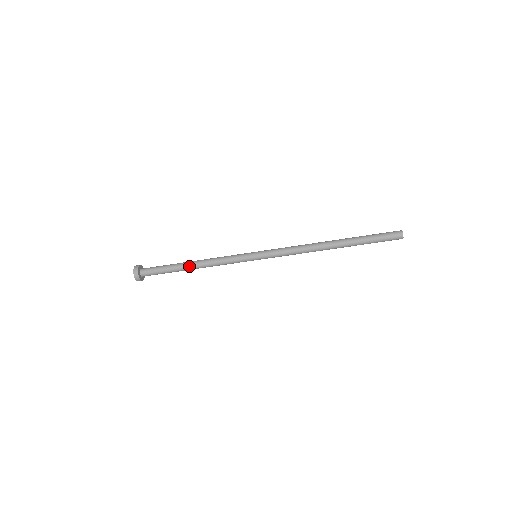
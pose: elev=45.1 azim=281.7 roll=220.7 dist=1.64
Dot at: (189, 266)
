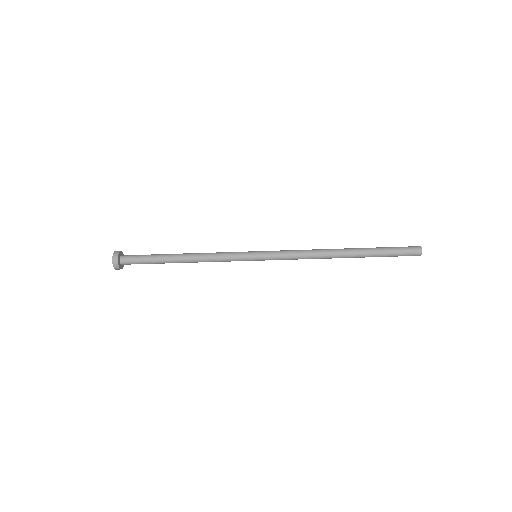
Dot at: (178, 256)
